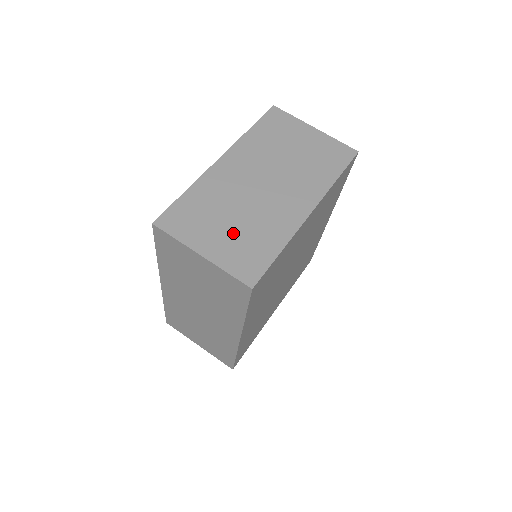
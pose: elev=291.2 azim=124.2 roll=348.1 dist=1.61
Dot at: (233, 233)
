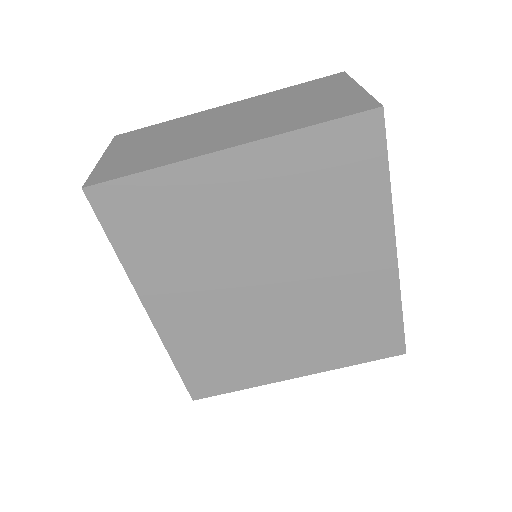
Dot at: (143, 150)
